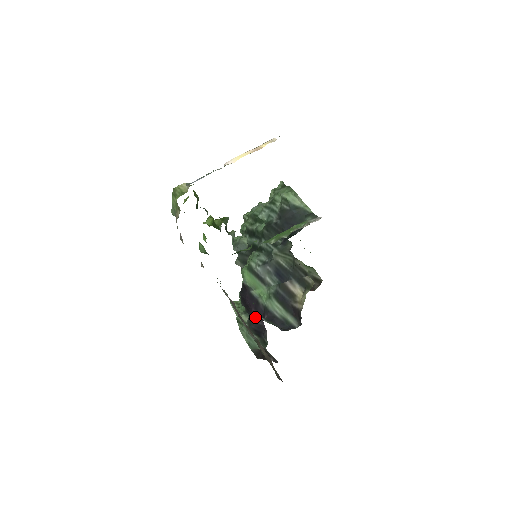
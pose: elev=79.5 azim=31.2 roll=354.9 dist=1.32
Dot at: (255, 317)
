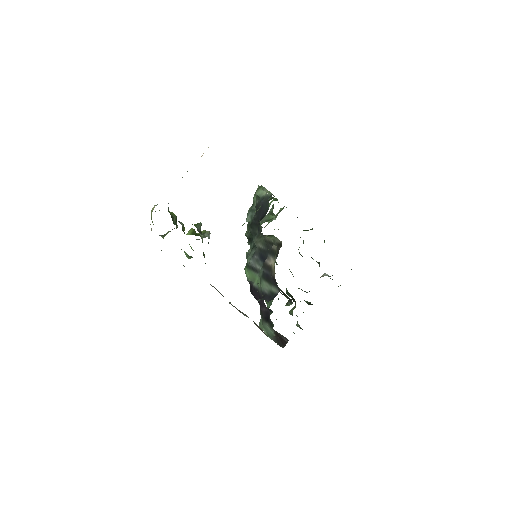
Dot at: (262, 306)
